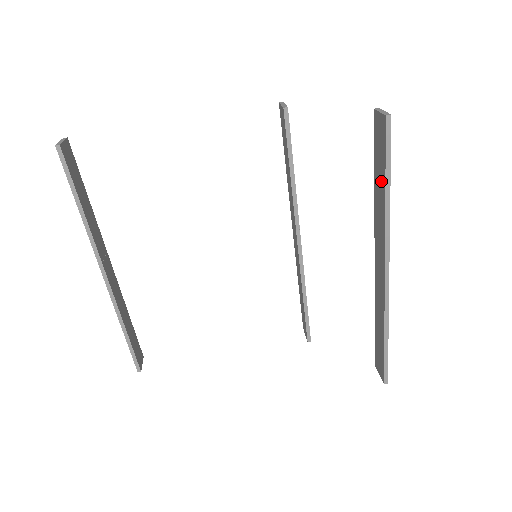
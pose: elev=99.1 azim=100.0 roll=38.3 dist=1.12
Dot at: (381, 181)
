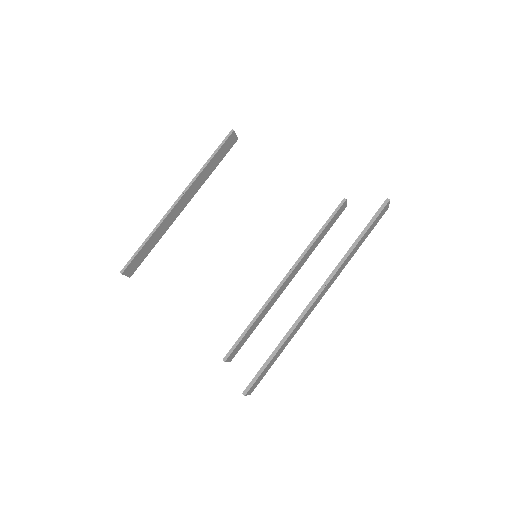
Dot at: occluded
